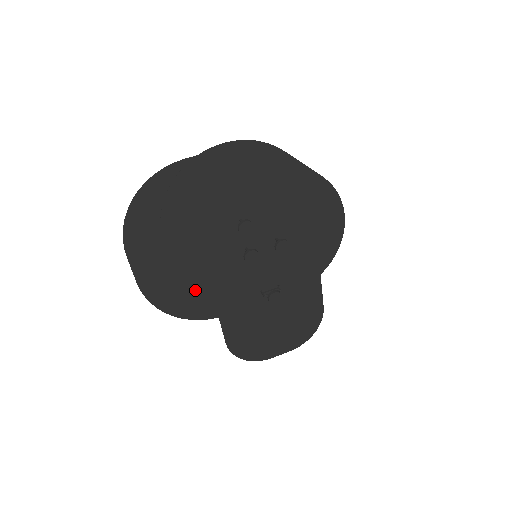
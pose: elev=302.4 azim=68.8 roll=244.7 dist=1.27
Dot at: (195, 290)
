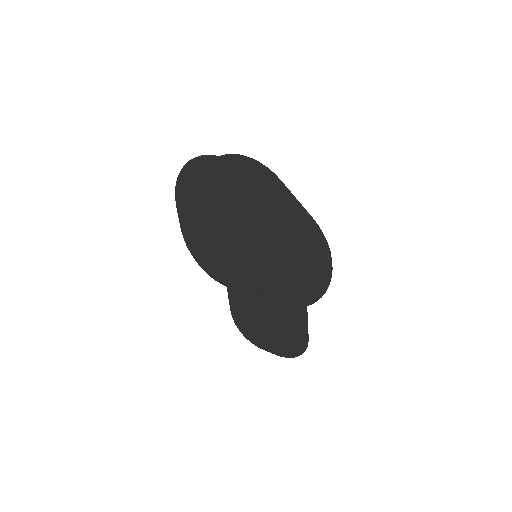
Dot at: (213, 255)
